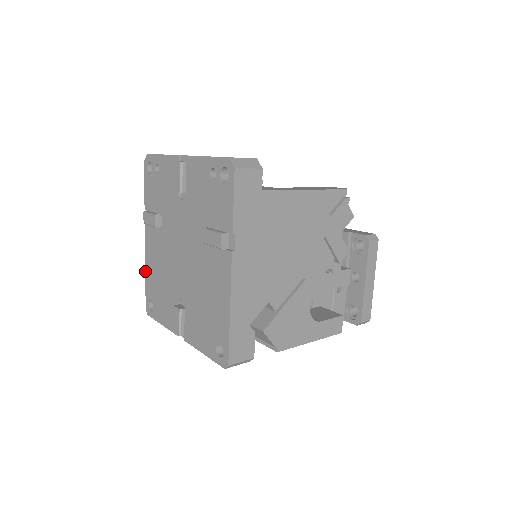
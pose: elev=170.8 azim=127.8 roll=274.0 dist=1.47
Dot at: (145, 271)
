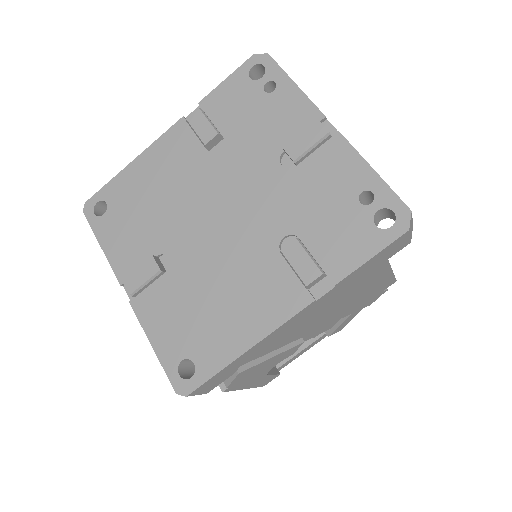
Dot at: (128, 164)
